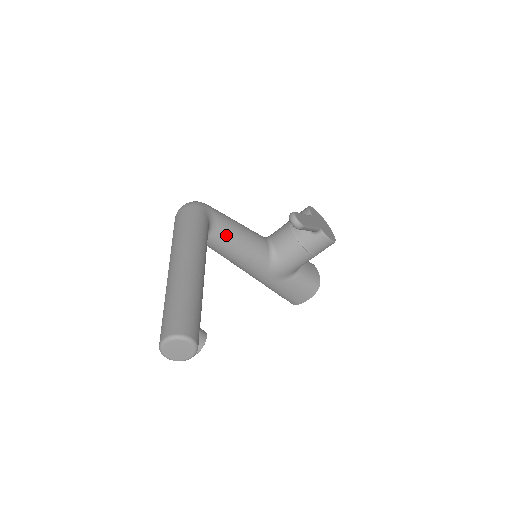
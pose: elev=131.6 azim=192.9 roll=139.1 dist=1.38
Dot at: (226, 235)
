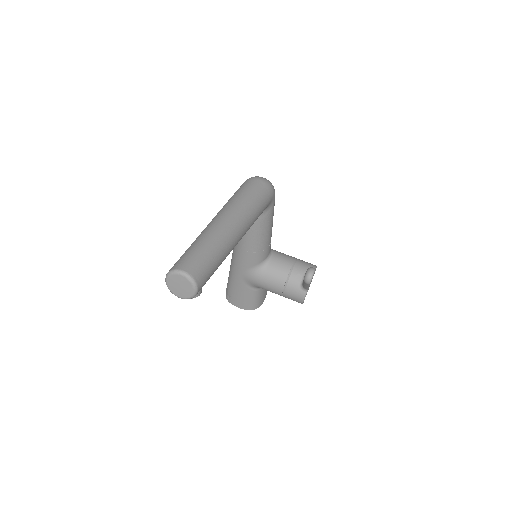
Dot at: (260, 225)
